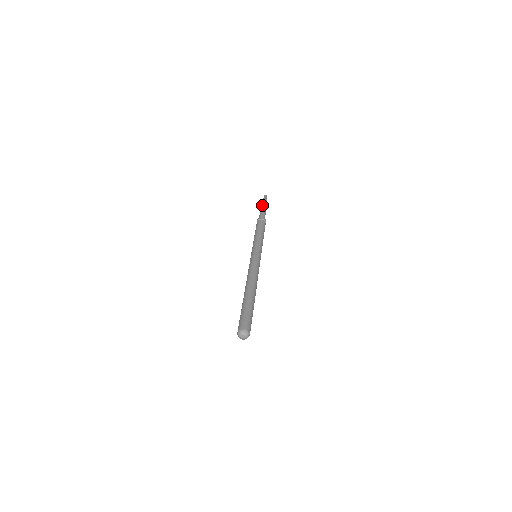
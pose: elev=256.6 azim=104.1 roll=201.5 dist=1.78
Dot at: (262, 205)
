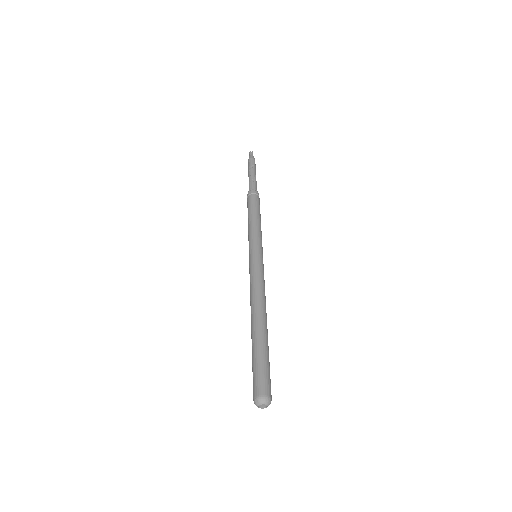
Dot at: (253, 168)
